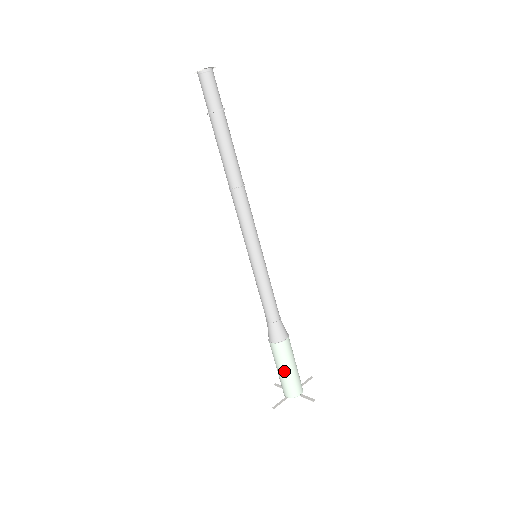
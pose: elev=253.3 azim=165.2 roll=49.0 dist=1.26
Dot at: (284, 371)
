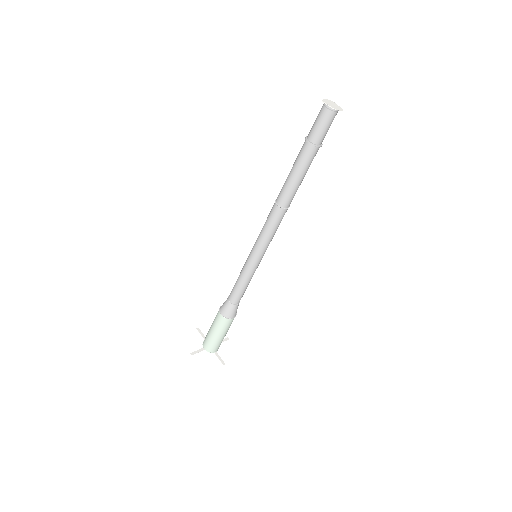
Dot at: (216, 335)
